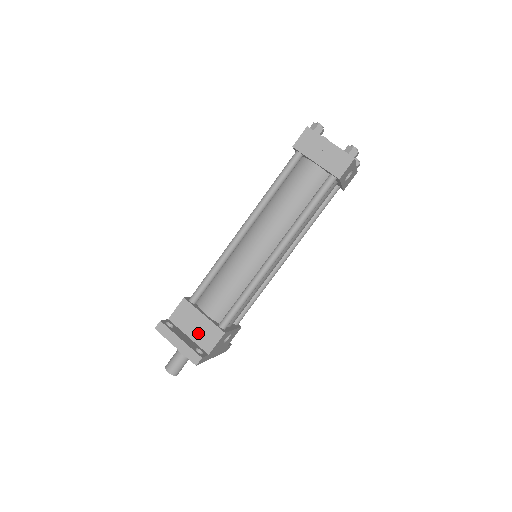
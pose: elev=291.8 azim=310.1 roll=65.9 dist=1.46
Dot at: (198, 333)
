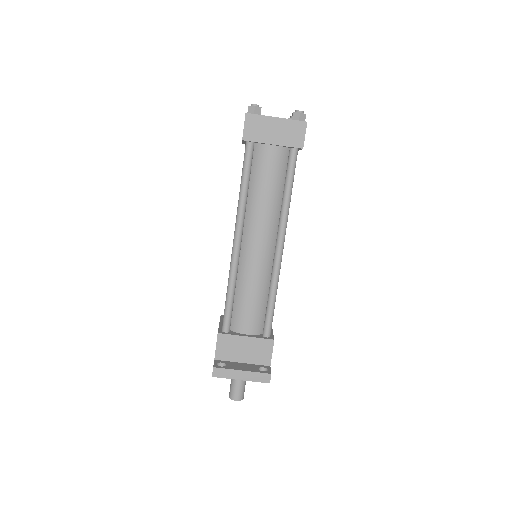
Dot at: (250, 354)
